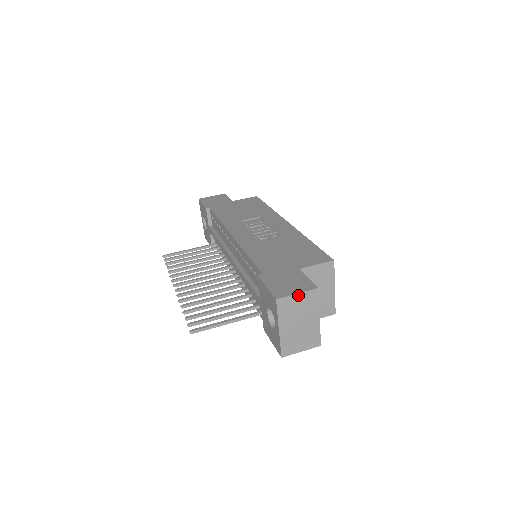
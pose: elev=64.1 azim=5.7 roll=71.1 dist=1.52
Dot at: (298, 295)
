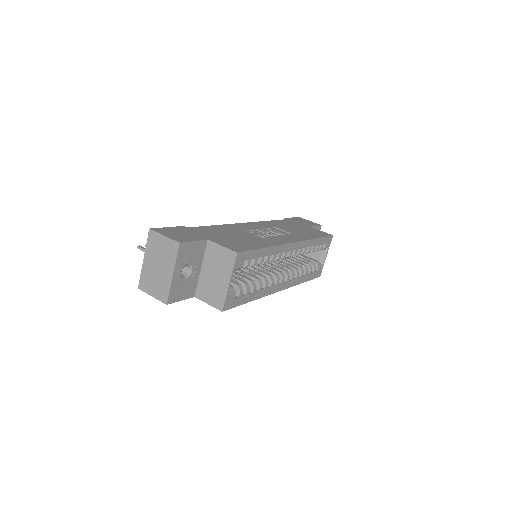
Dot at: (164, 237)
